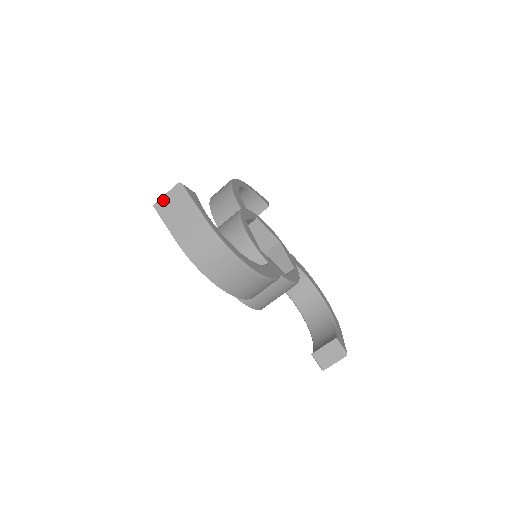
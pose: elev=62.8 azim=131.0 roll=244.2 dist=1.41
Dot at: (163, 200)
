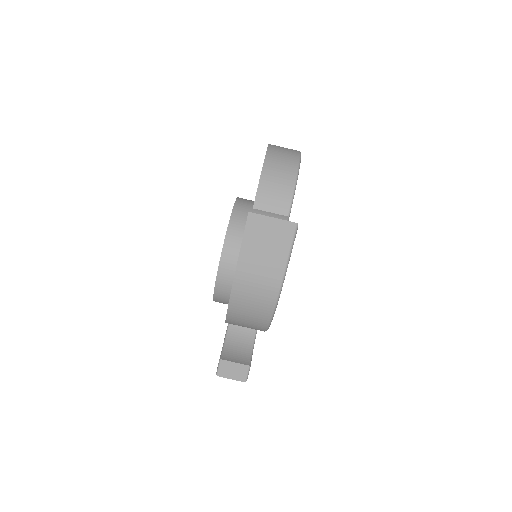
Dot at: (264, 219)
